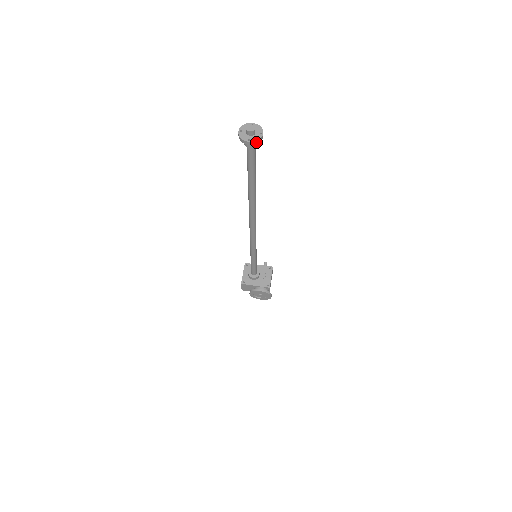
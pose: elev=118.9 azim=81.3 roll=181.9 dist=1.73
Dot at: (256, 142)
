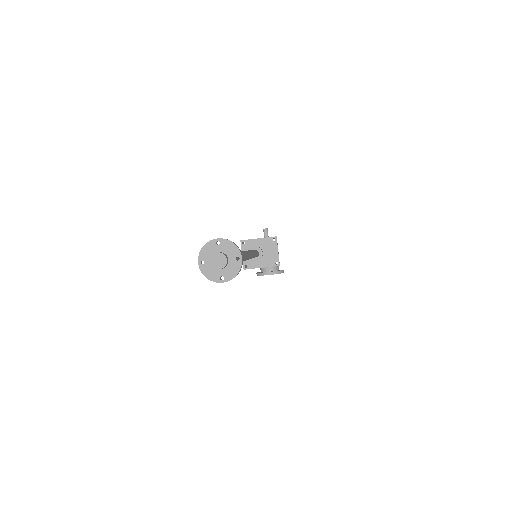
Dot at: (234, 276)
